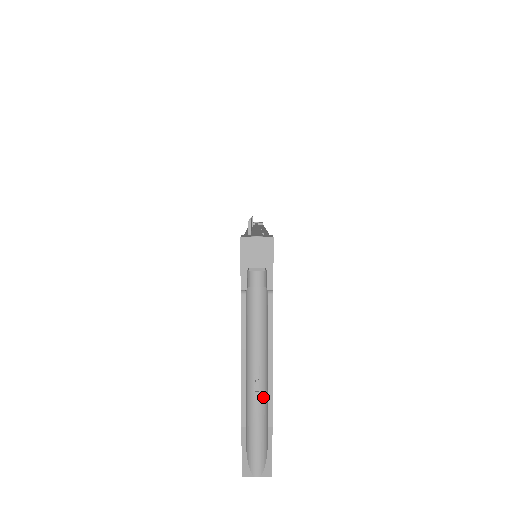
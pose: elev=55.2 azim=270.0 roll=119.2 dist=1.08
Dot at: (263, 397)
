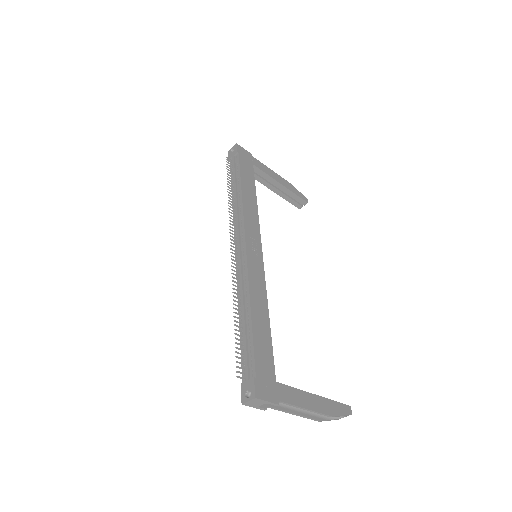
Dot at: occluded
